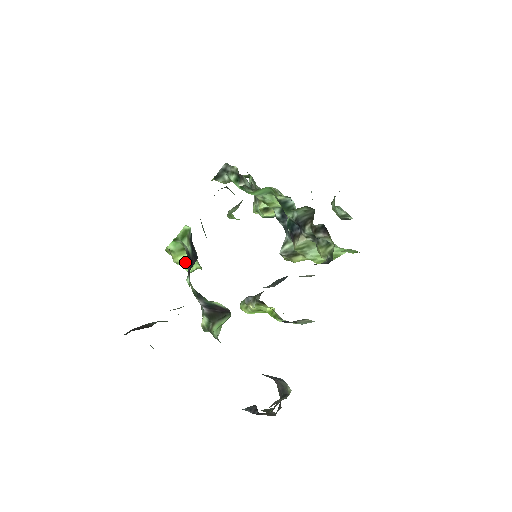
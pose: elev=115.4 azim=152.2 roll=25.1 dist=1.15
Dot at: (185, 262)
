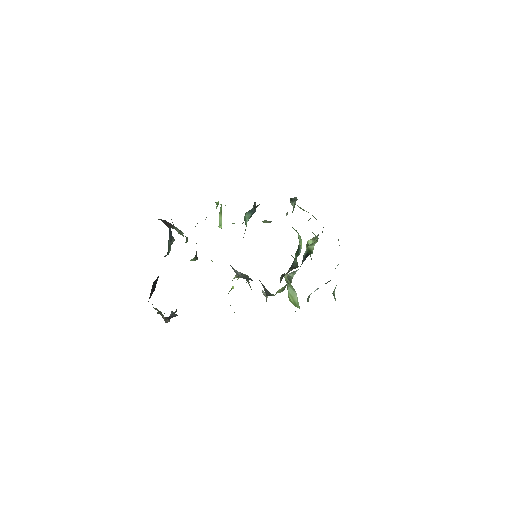
Dot at: (220, 220)
